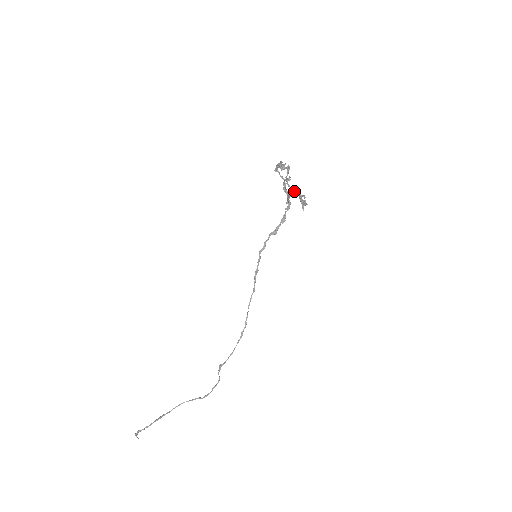
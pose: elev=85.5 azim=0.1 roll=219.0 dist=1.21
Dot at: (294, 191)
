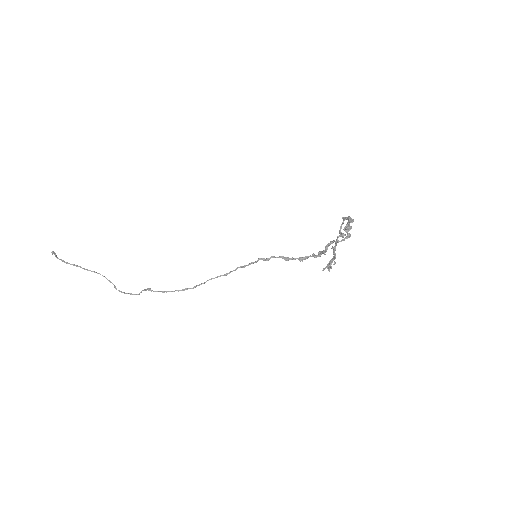
Dot at: (334, 251)
